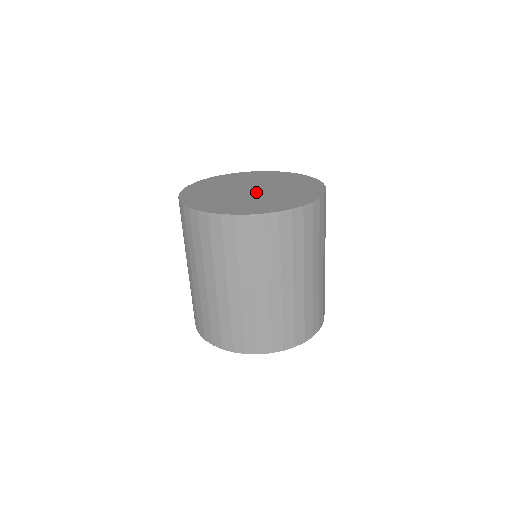
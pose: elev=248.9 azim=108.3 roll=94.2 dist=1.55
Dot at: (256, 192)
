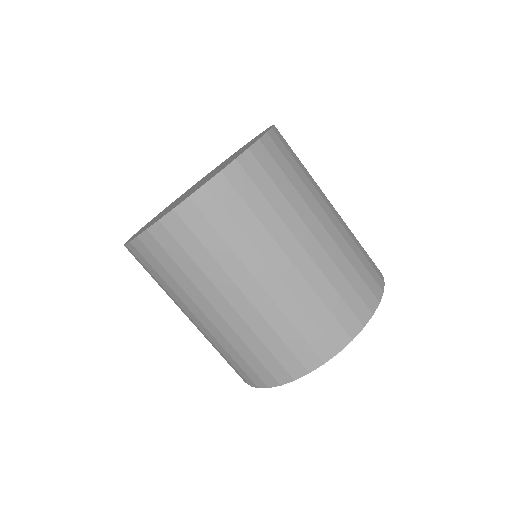
Dot at: (201, 182)
